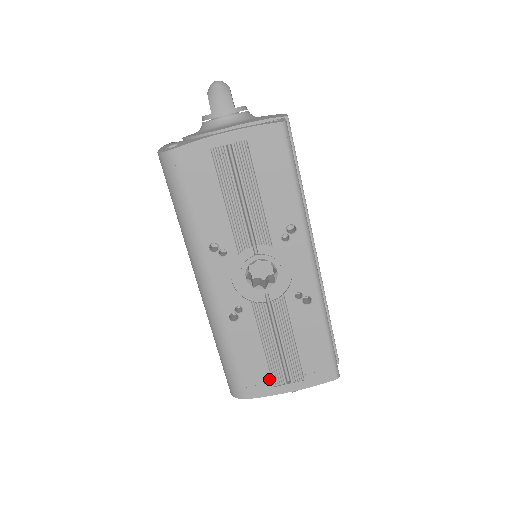
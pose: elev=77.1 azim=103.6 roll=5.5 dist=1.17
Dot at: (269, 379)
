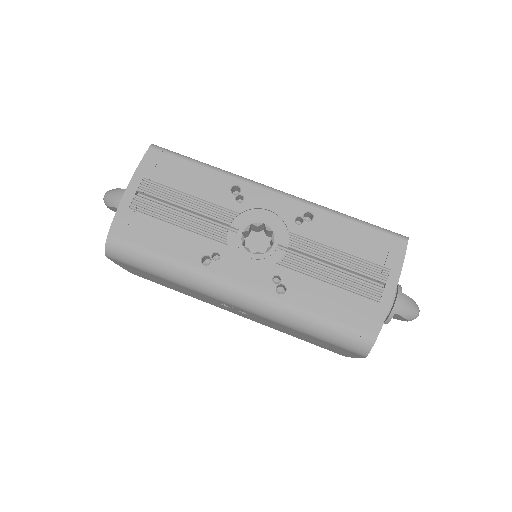
Dot at: (368, 301)
